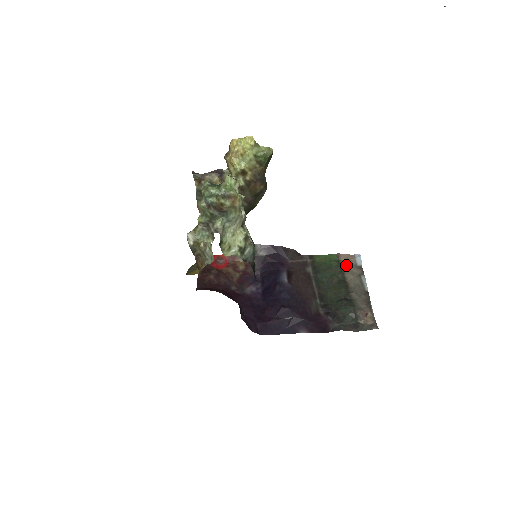
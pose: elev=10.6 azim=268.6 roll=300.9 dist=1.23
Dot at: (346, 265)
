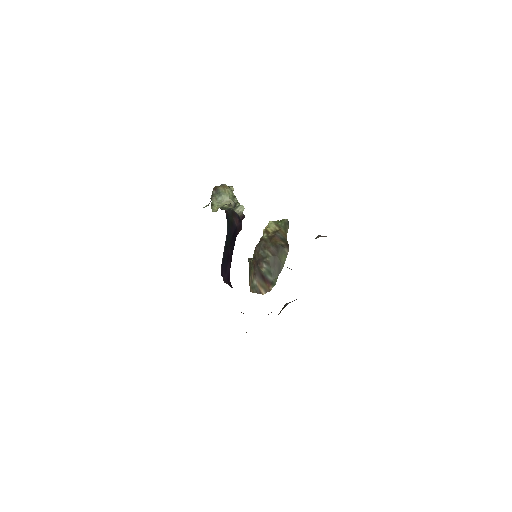
Dot at: occluded
